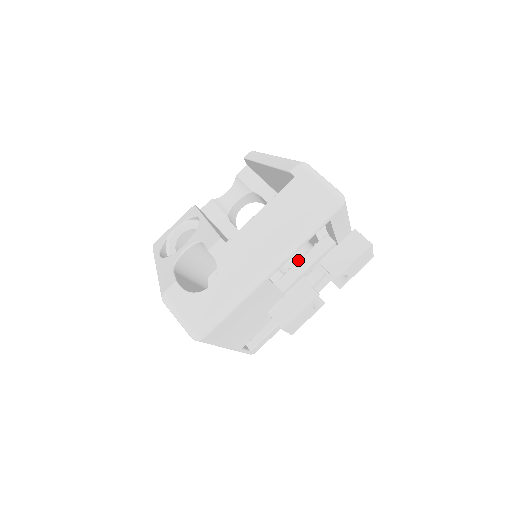
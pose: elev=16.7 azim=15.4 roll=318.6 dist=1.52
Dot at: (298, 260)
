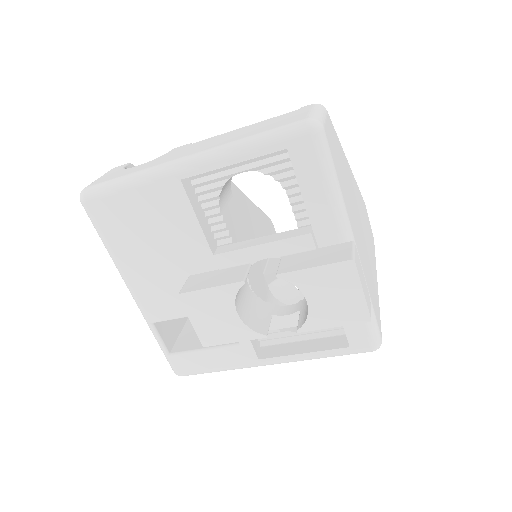
Dot at: (261, 237)
